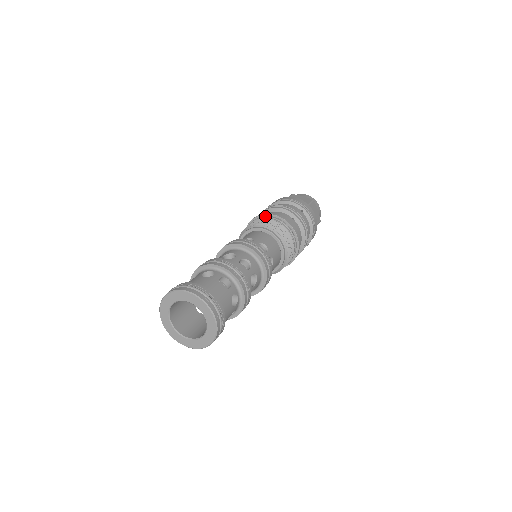
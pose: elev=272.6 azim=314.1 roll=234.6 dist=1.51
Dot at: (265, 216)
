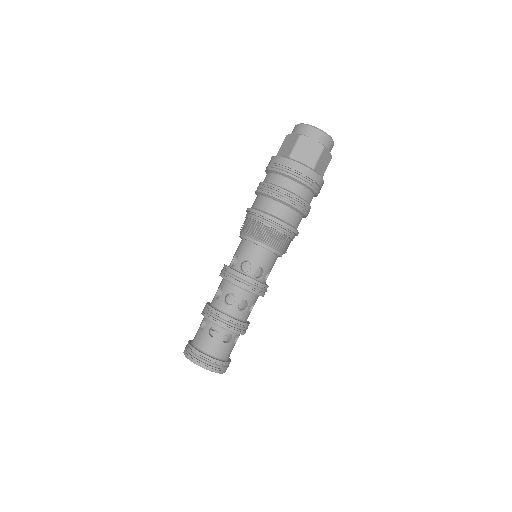
Dot at: (263, 220)
